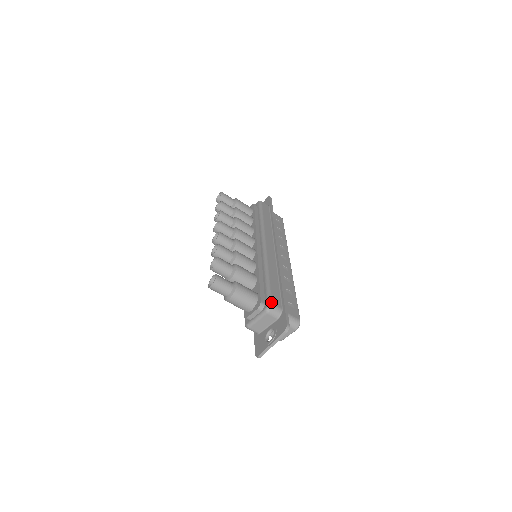
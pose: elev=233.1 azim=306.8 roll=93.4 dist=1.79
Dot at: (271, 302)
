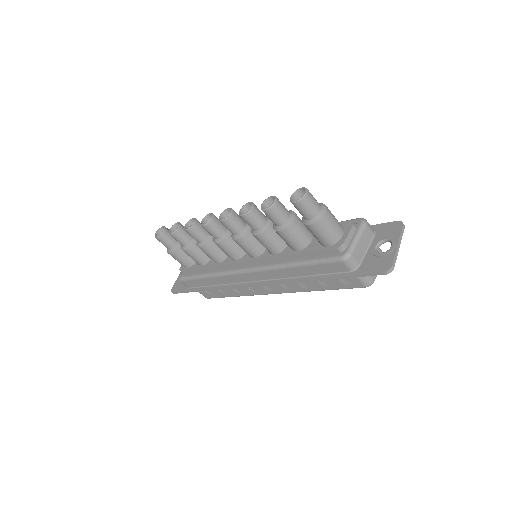
Dot at: (359, 218)
